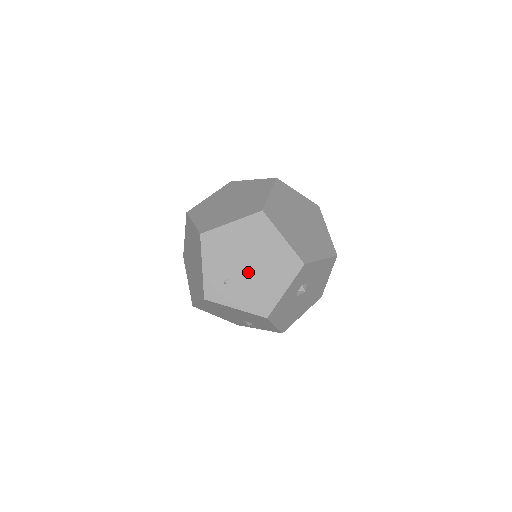
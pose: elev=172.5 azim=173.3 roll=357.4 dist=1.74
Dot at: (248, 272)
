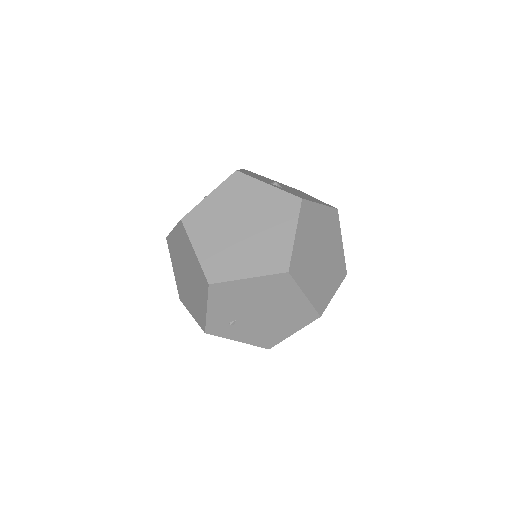
Dot at: (258, 318)
